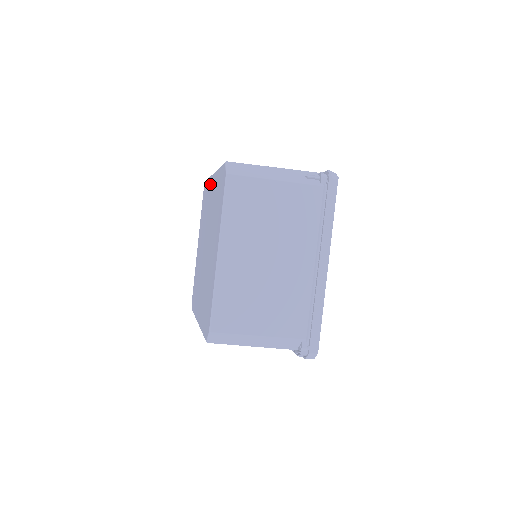
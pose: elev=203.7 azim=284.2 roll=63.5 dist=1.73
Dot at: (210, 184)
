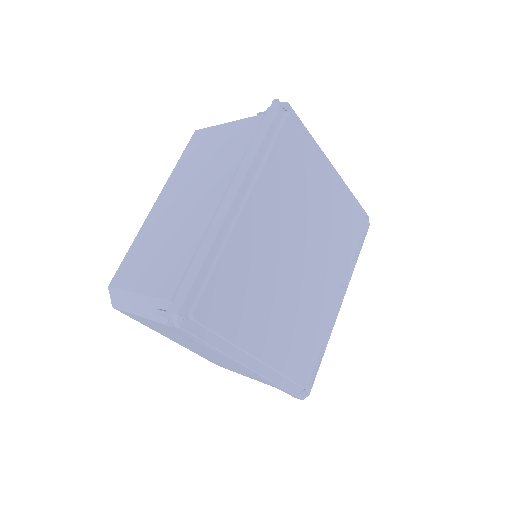
Dot at: occluded
